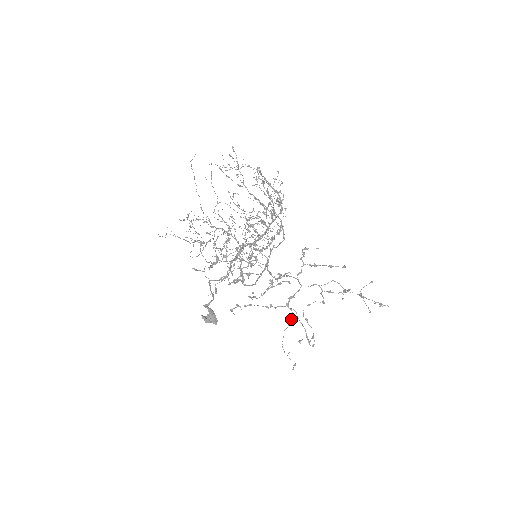
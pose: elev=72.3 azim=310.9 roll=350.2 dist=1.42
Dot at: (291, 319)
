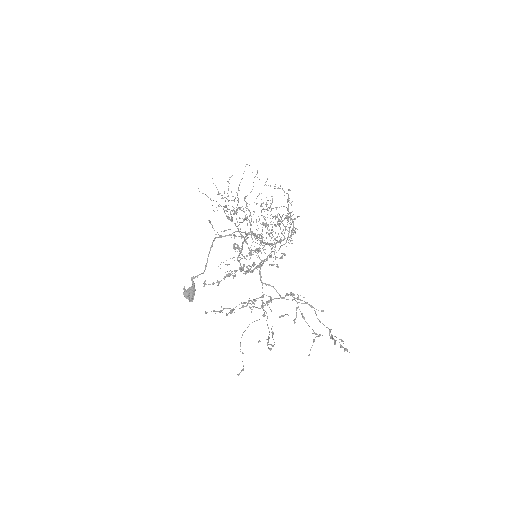
Dot at: occluded
